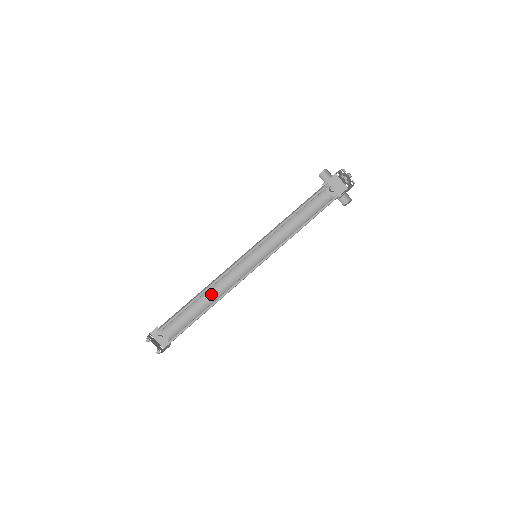
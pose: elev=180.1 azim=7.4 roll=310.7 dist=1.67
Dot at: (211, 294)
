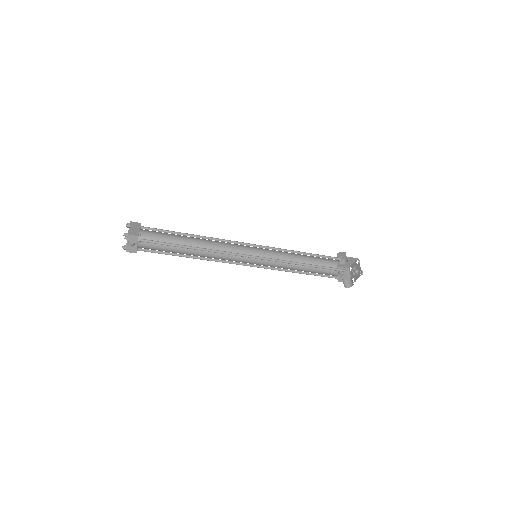
Dot at: (199, 253)
